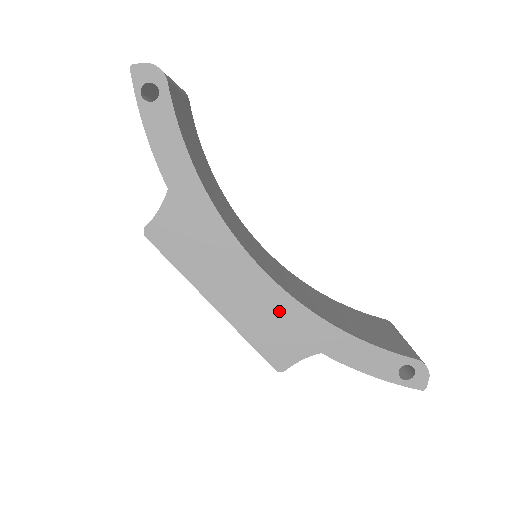
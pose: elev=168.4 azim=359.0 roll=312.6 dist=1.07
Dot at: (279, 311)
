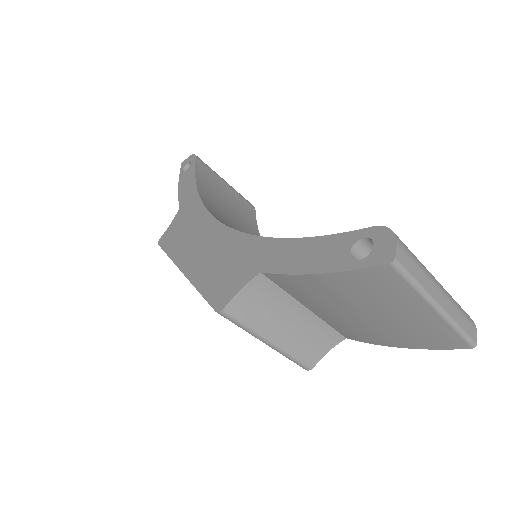
Dot at: (229, 250)
